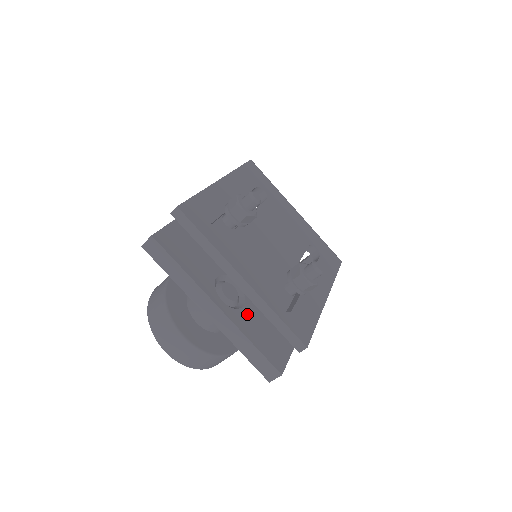
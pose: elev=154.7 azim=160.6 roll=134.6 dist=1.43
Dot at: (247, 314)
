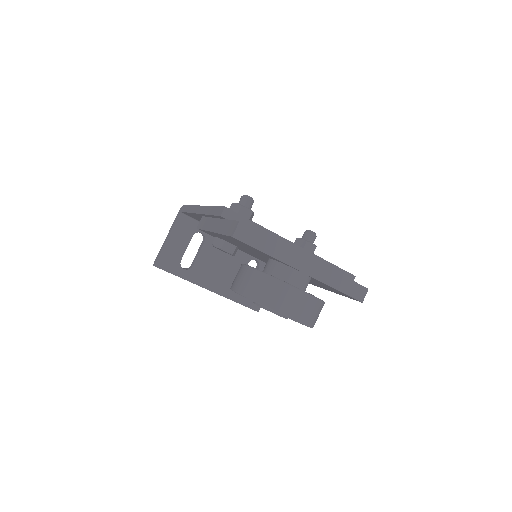
Dot at: occluded
